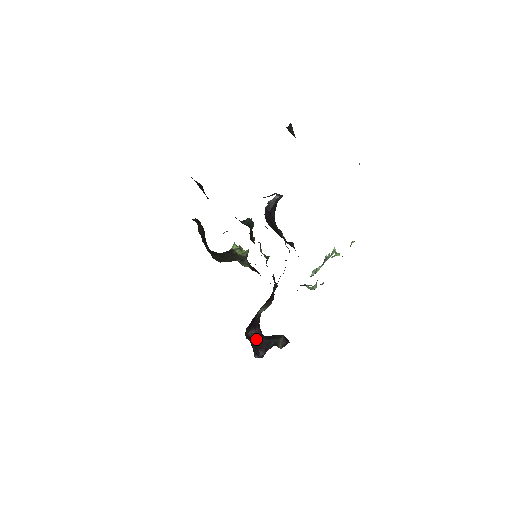
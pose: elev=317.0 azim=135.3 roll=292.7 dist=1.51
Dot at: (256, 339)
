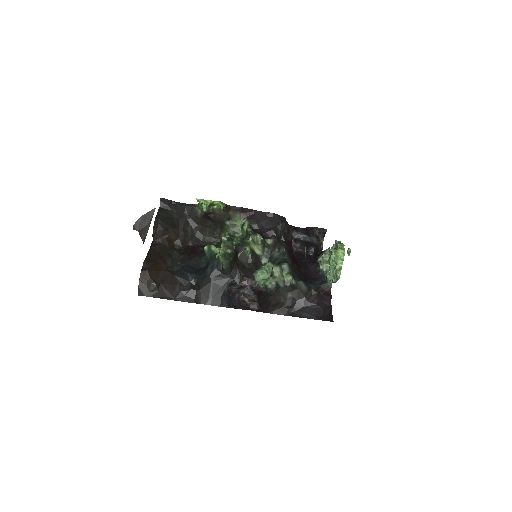
Dot at: (299, 241)
